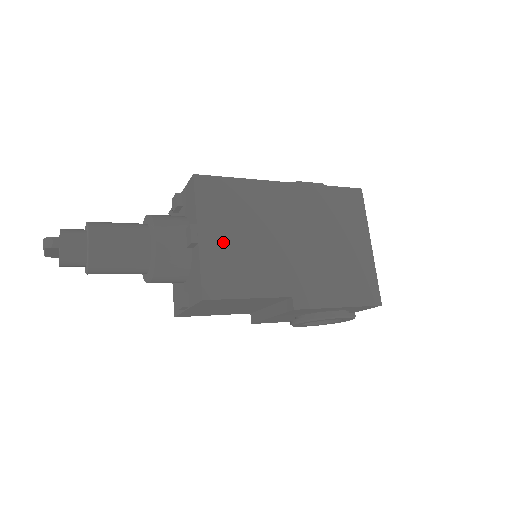
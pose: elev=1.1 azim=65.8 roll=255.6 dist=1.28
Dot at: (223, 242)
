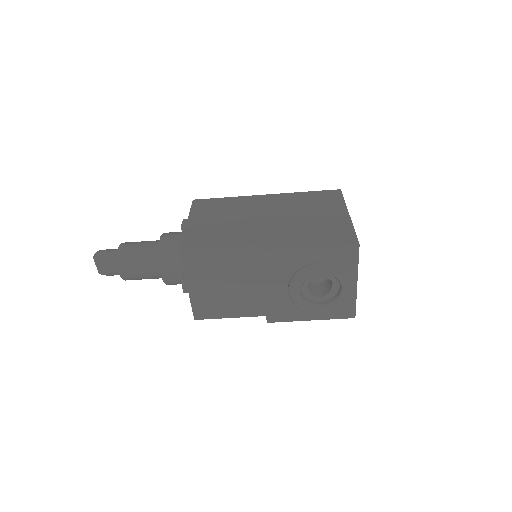
Dot at: (206, 224)
